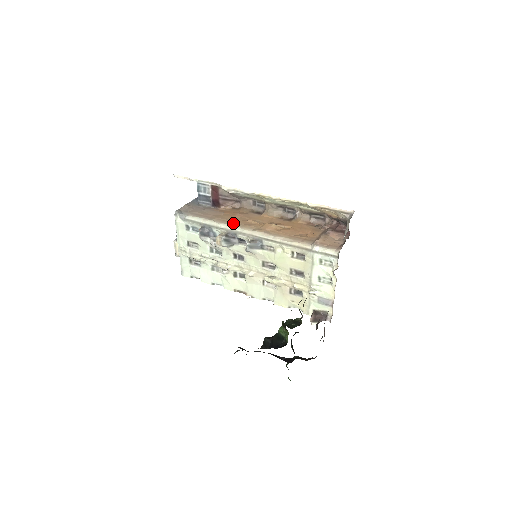
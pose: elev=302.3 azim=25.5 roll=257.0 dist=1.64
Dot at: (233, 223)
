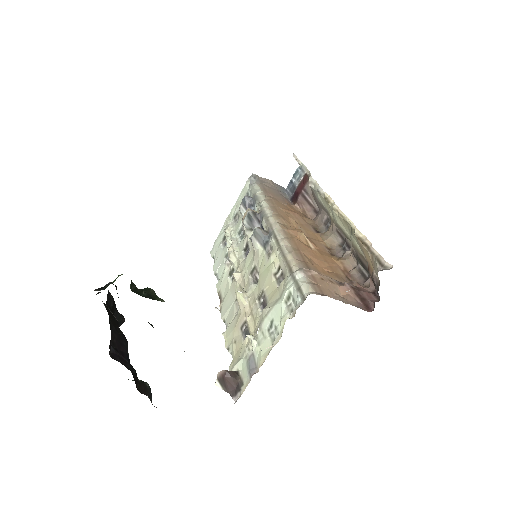
Dot at: (275, 208)
